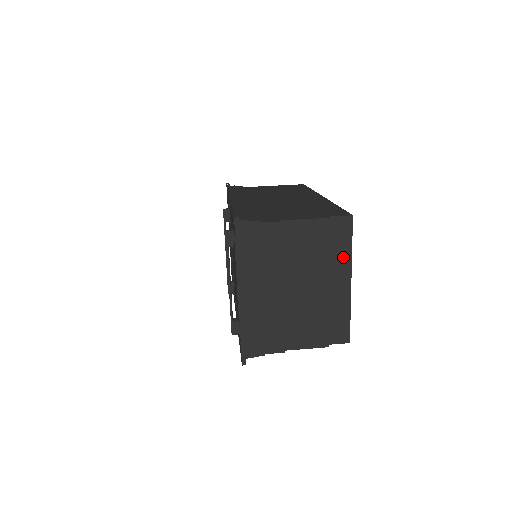
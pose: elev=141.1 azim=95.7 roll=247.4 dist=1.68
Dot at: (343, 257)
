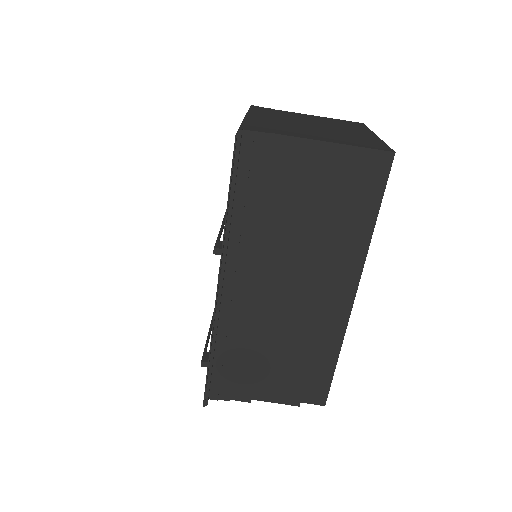
Dot at: occluded
